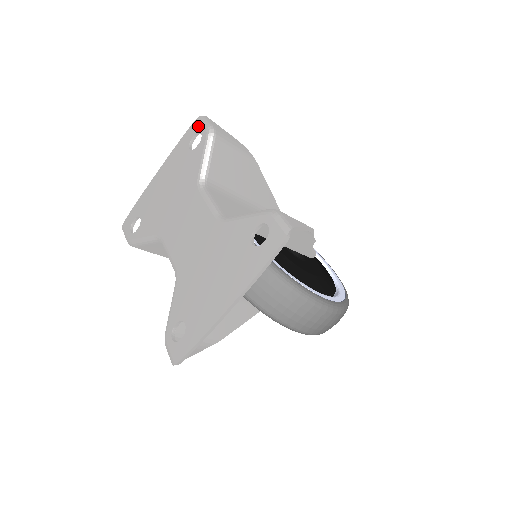
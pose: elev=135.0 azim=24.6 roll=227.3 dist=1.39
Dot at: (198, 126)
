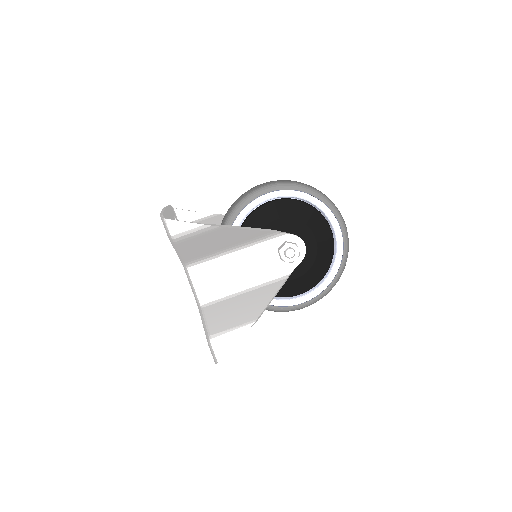
Dot at: occluded
